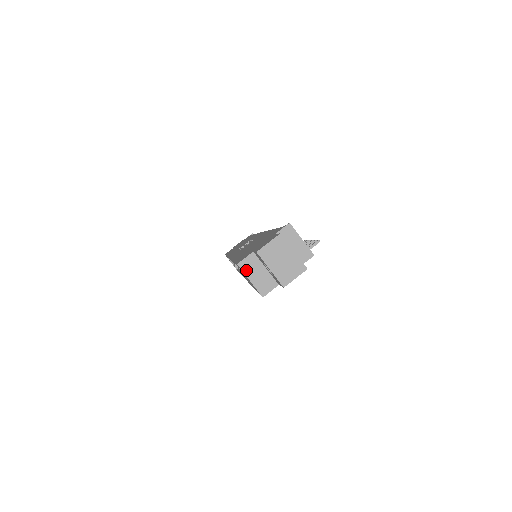
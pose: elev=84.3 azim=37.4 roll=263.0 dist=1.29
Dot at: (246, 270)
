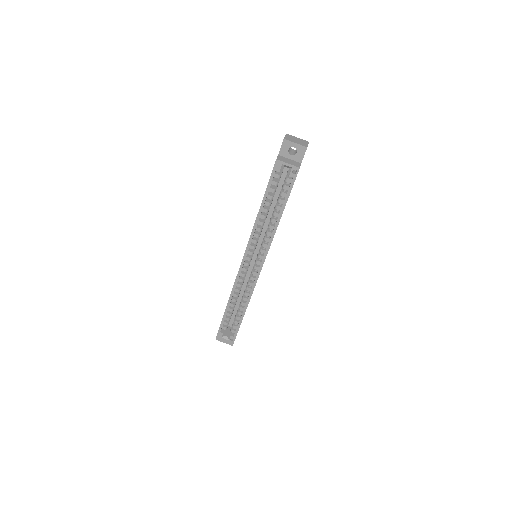
Dot at: (282, 161)
